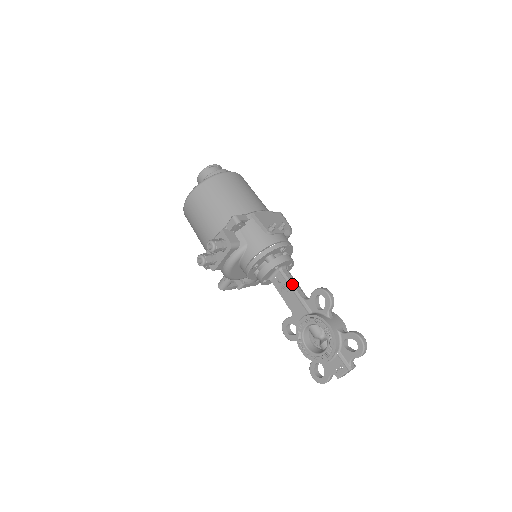
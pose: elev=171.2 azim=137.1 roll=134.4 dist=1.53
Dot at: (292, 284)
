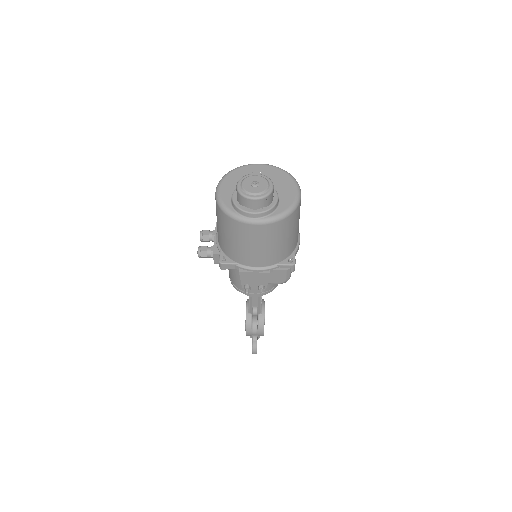
Dot at: (252, 299)
